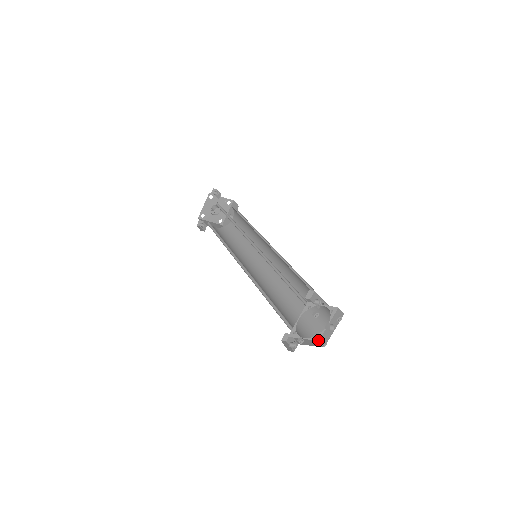
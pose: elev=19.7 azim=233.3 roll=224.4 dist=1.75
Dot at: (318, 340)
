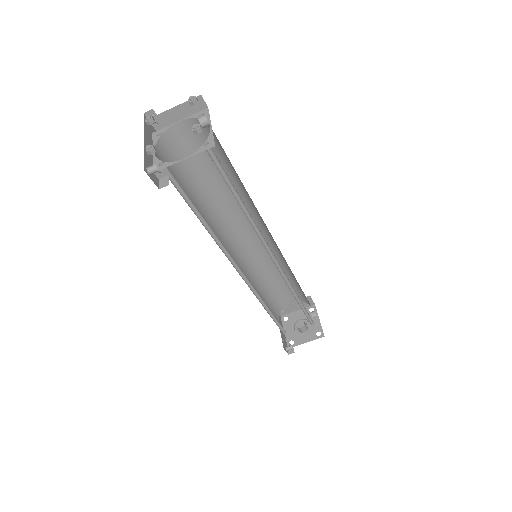
Dot at: occluded
